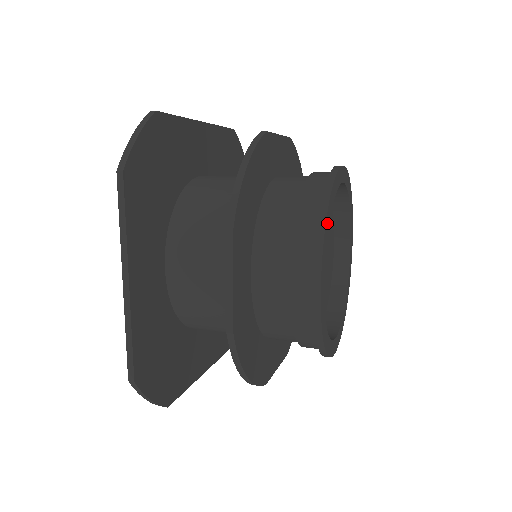
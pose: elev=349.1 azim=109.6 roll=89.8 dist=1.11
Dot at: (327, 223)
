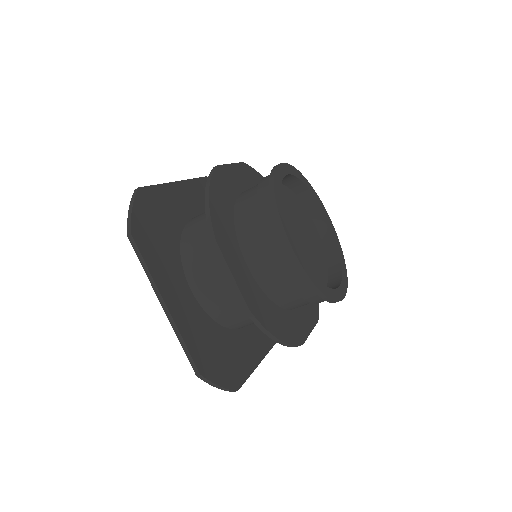
Dot at: (279, 205)
